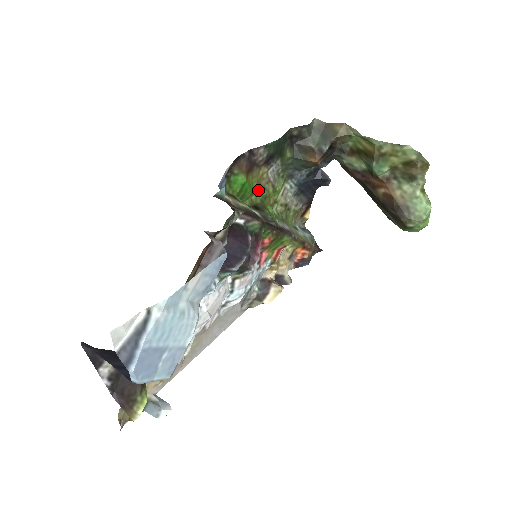
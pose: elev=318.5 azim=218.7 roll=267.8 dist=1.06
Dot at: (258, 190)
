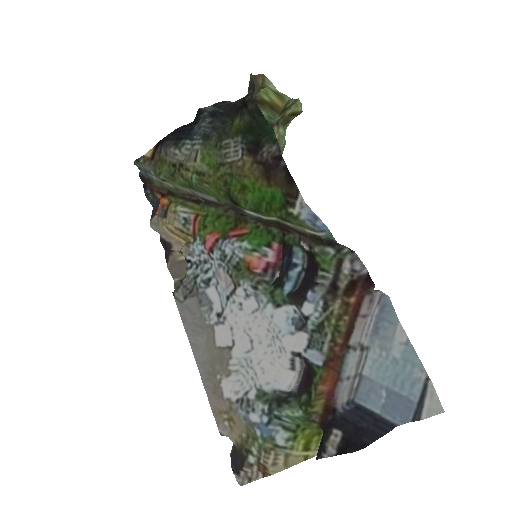
Dot at: (238, 183)
